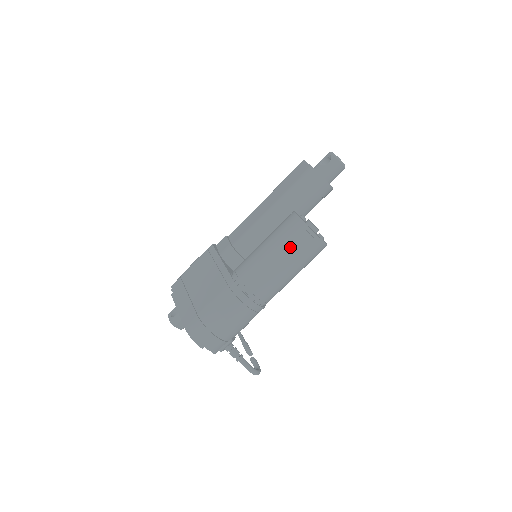
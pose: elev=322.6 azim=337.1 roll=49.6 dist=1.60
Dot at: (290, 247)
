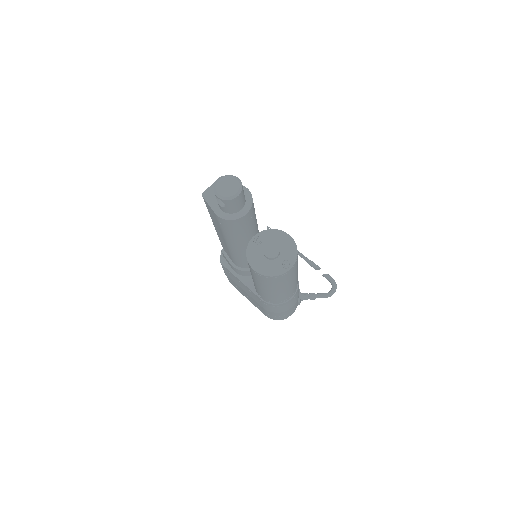
Dot at: (273, 286)
